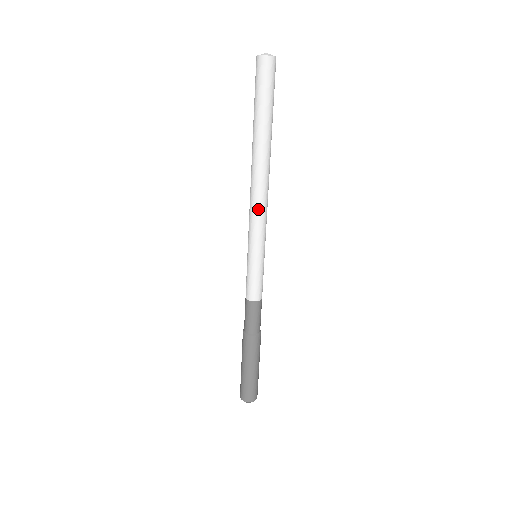
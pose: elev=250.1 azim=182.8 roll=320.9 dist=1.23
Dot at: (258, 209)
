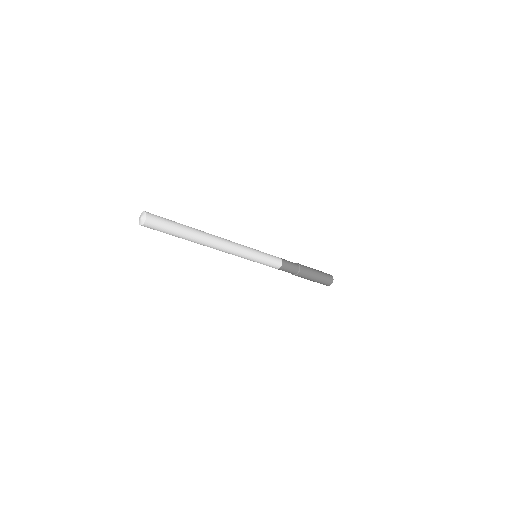
Dot at: (232, 249)
